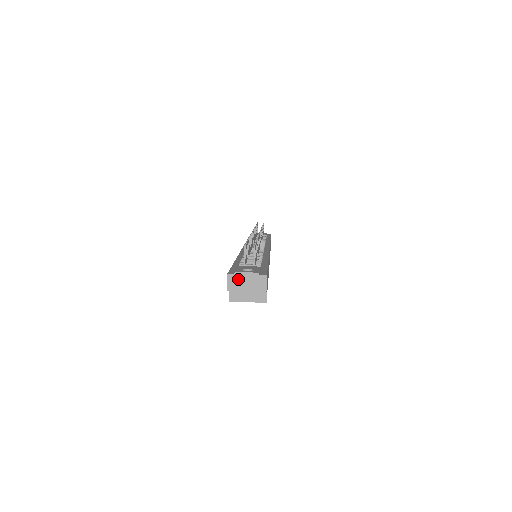
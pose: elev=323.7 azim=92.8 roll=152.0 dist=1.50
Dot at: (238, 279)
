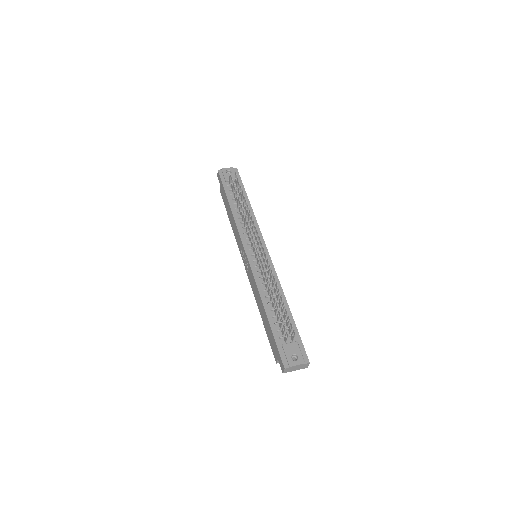
Dot at: (291, 368)
